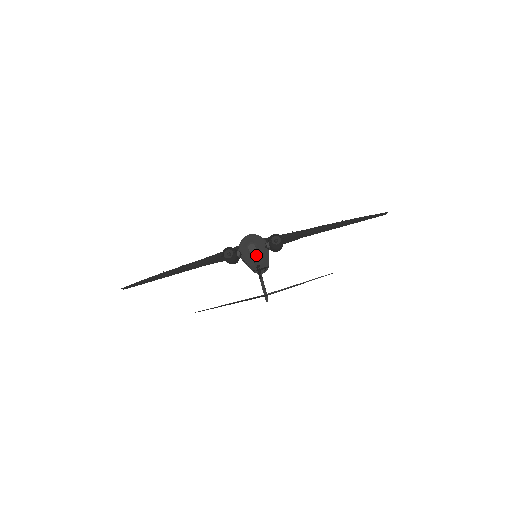
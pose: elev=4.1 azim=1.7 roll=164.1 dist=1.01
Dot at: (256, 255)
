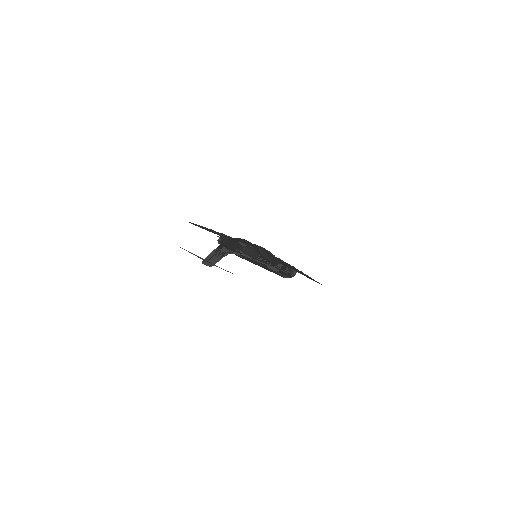
Dot at: (224, 246)
